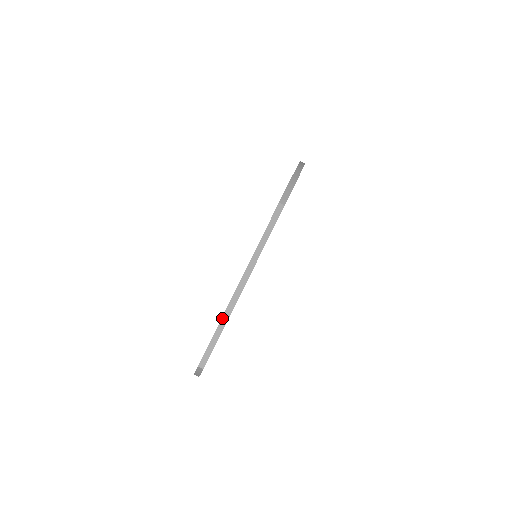
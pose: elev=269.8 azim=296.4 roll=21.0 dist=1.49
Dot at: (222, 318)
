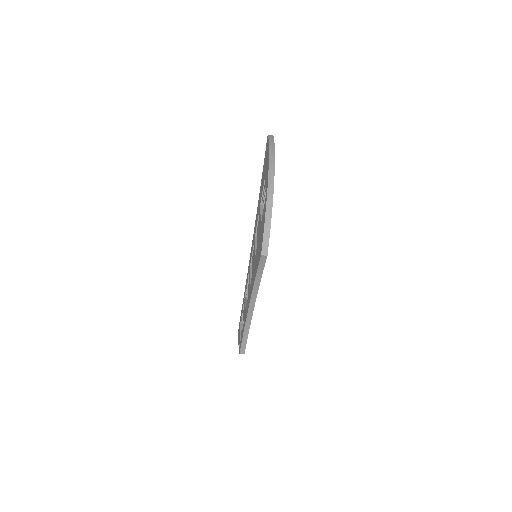
Dot at: (245, 325)
